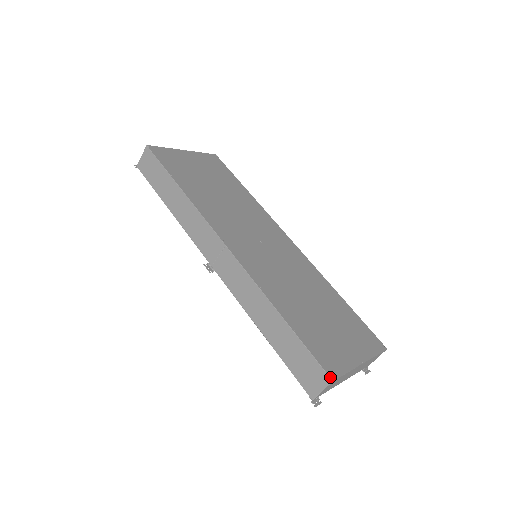
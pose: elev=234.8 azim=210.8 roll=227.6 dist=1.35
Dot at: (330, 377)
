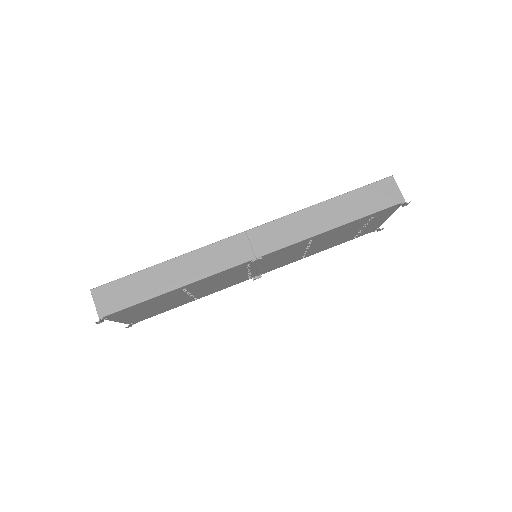
Dot at: (389, 176)
